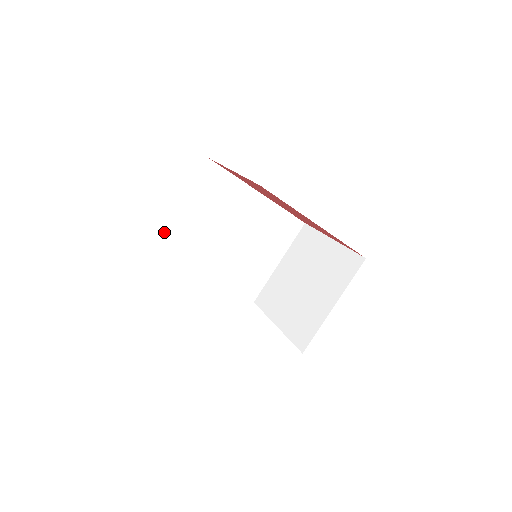
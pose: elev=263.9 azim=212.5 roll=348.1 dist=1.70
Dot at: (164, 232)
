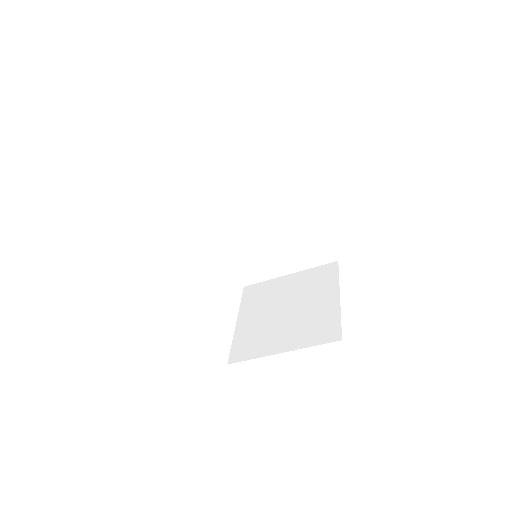
Dot at: (203, 173)
